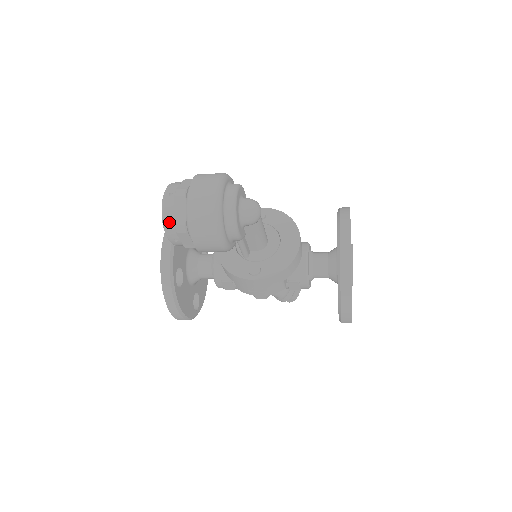
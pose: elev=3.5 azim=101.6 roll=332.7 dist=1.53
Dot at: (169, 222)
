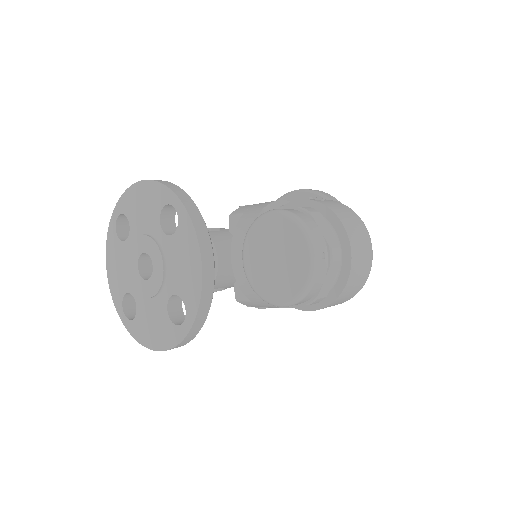
Dot at: (311, 295)
